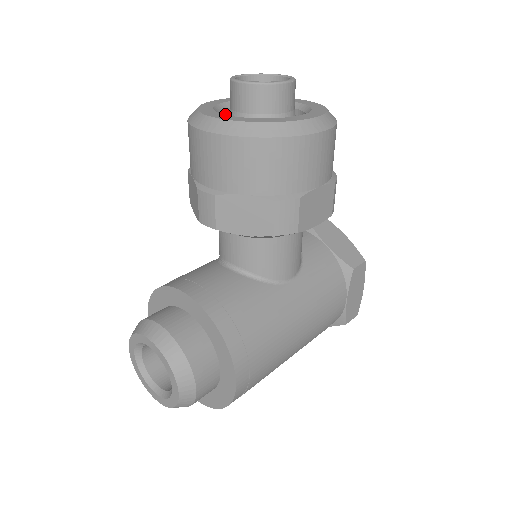
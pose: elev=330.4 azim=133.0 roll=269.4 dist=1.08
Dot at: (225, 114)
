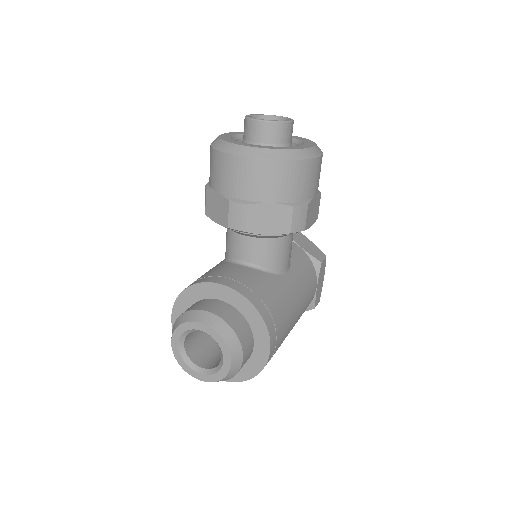
Dot at: occluded
